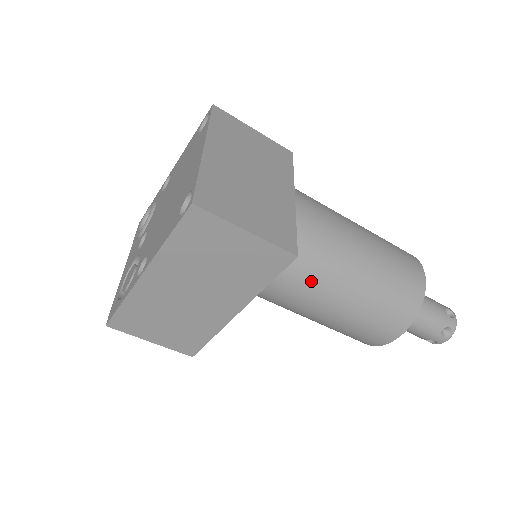
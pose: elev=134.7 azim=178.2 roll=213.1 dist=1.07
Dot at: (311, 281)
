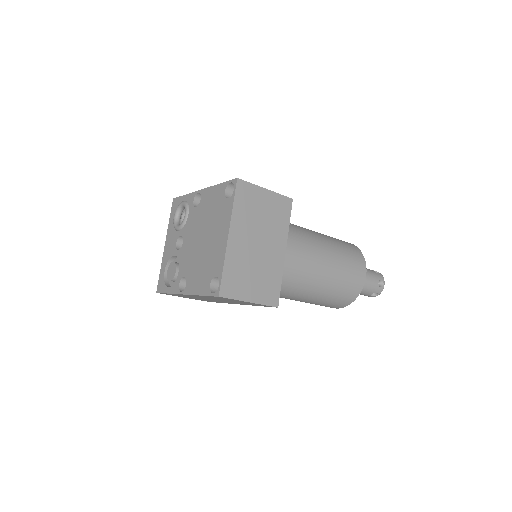
Dot at: (287, 295)
